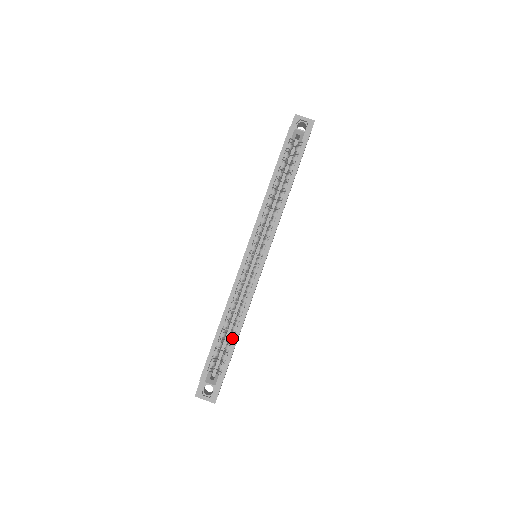
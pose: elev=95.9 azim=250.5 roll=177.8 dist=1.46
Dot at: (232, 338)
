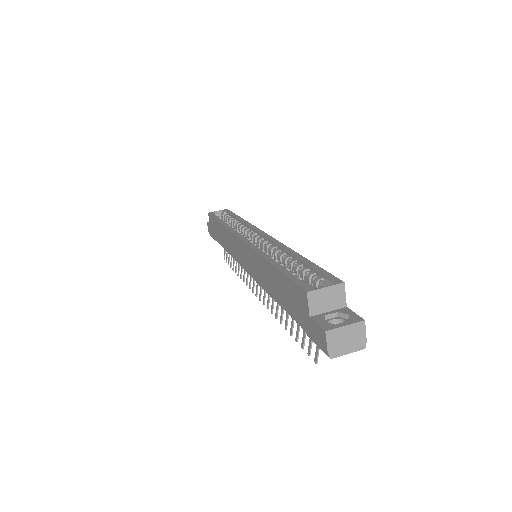
Dot at: (299, 264)
